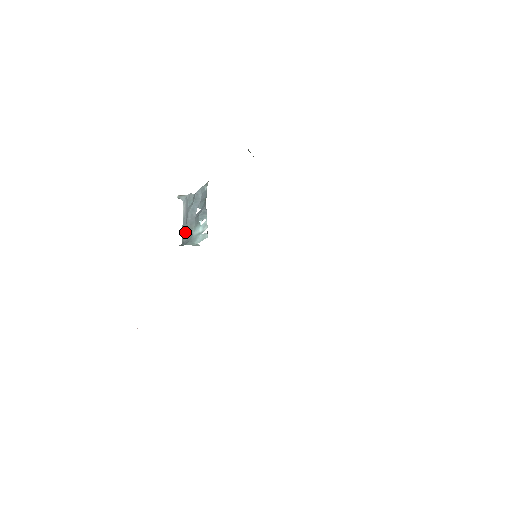
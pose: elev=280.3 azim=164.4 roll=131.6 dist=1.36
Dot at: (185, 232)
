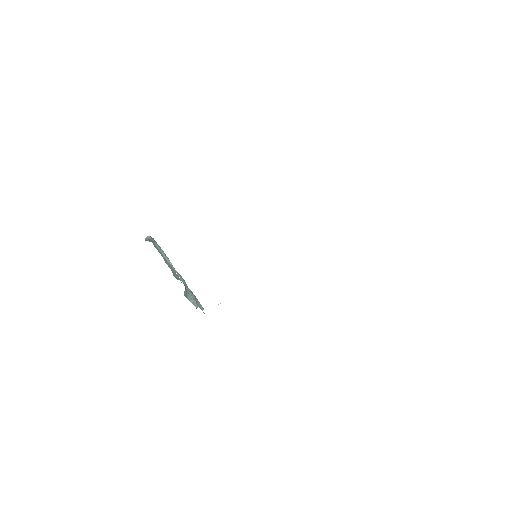
Dot at: occluded
